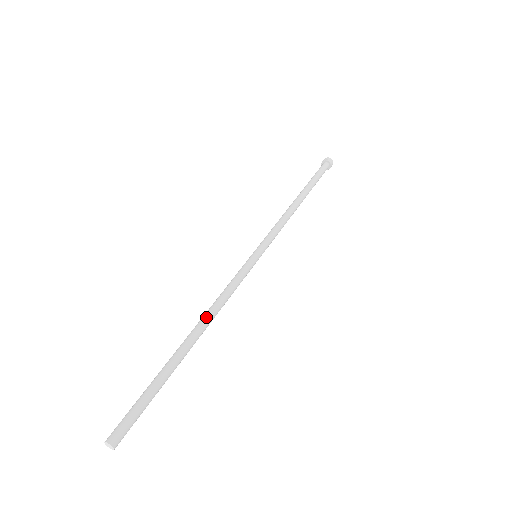
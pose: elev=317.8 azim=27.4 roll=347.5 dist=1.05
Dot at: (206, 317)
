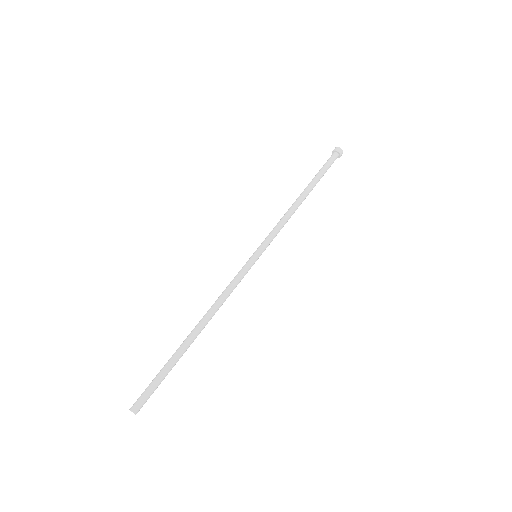
Dot at: (209, 315)
